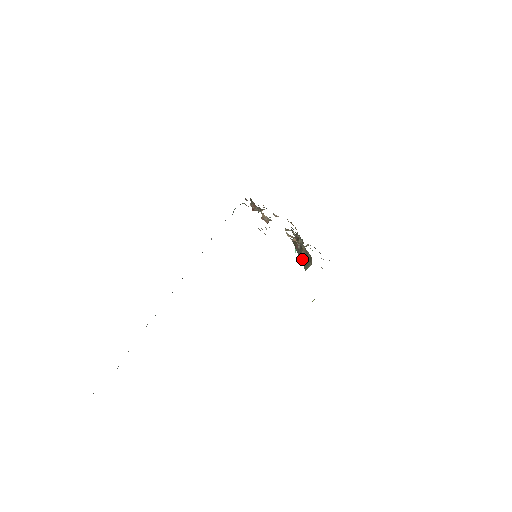
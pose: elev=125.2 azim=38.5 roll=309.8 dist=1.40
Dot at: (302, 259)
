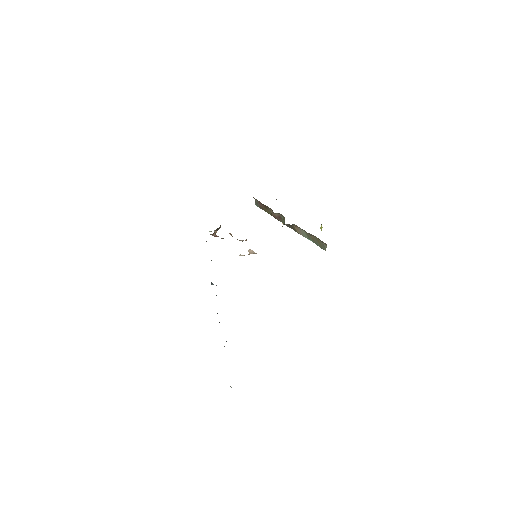
Dot at: (304, 236)
